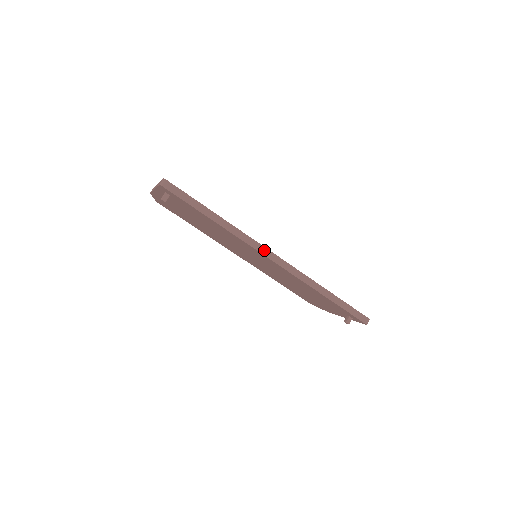
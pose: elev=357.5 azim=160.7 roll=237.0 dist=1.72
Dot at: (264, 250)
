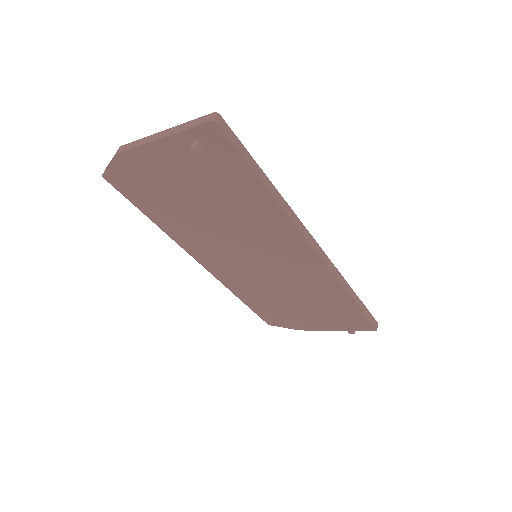
Dot at: (310, 237)
